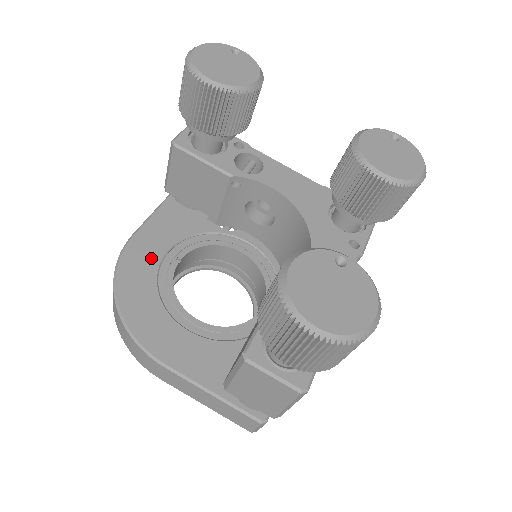
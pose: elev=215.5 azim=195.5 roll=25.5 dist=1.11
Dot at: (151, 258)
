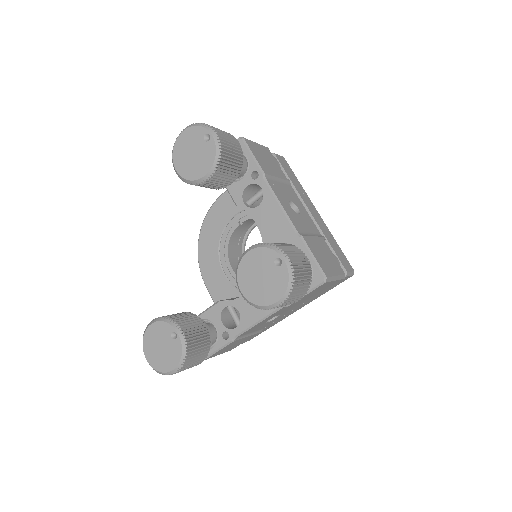
Dot at: (224, 216)
